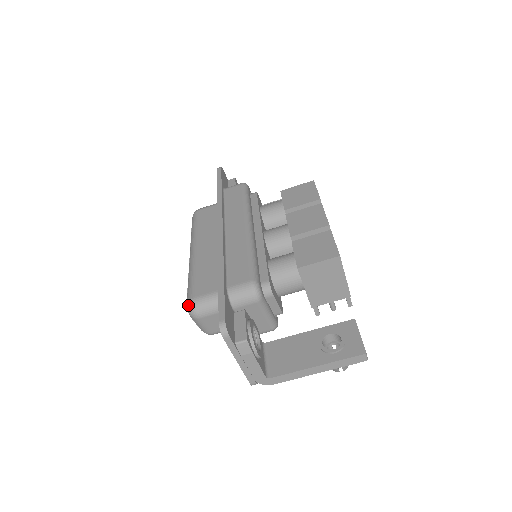
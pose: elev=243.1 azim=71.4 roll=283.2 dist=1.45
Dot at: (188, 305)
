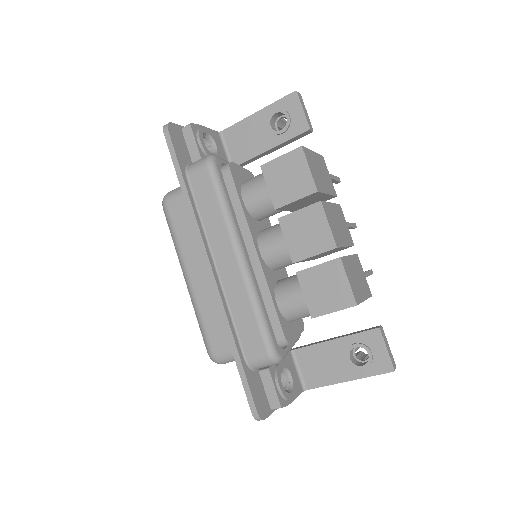
Dot at: (210, 358)
